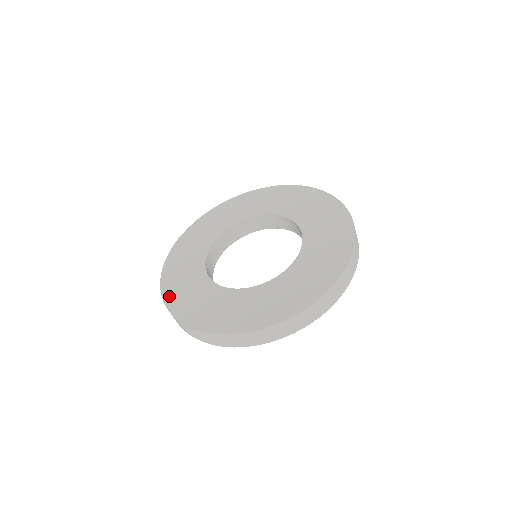
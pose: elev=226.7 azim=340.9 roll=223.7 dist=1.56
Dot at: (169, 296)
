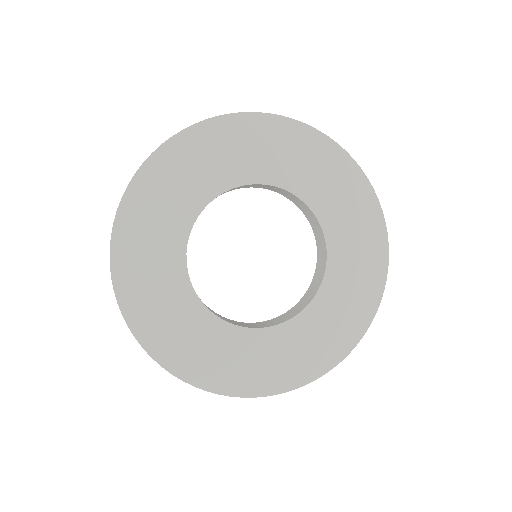
Dot at: (126, 220)
